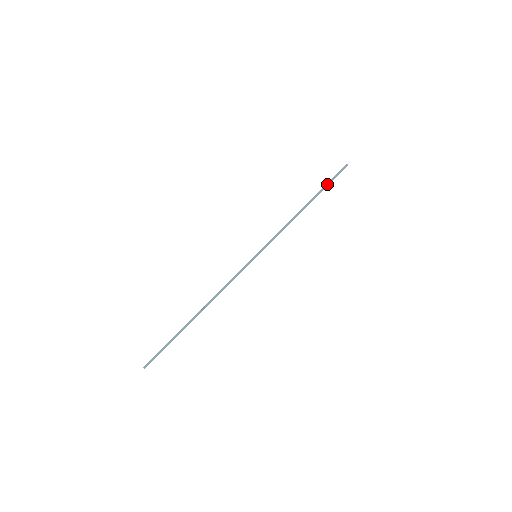
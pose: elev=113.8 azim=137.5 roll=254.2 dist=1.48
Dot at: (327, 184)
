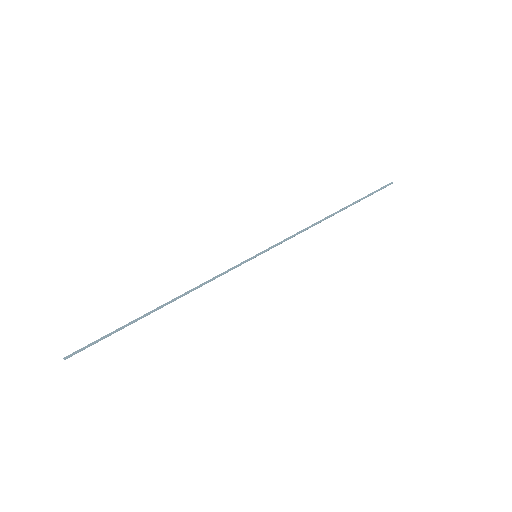
Dot at: (362, 198)
